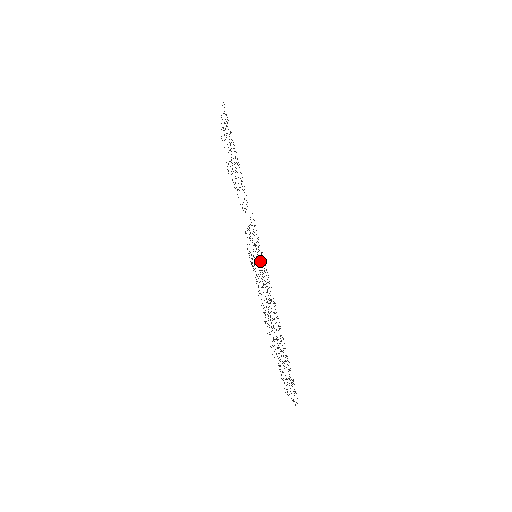
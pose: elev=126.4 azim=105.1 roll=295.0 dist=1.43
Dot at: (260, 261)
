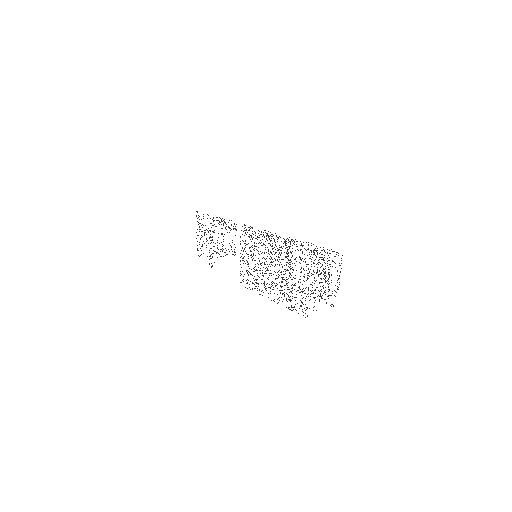
Dot at: occluded
